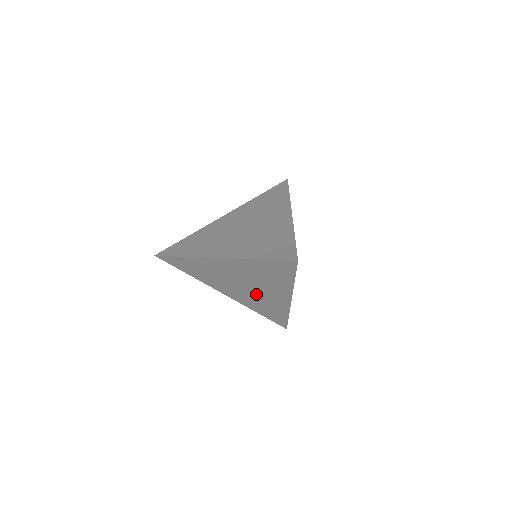
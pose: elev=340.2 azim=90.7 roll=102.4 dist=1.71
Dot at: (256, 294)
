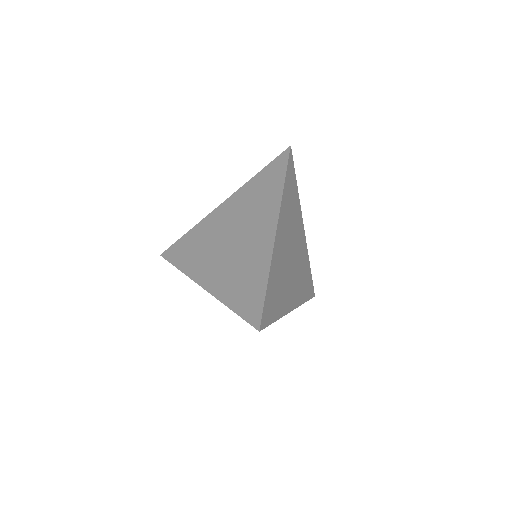
Dot at: occluded
